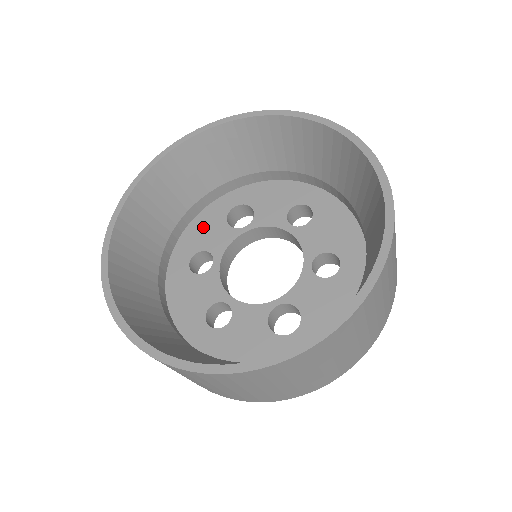
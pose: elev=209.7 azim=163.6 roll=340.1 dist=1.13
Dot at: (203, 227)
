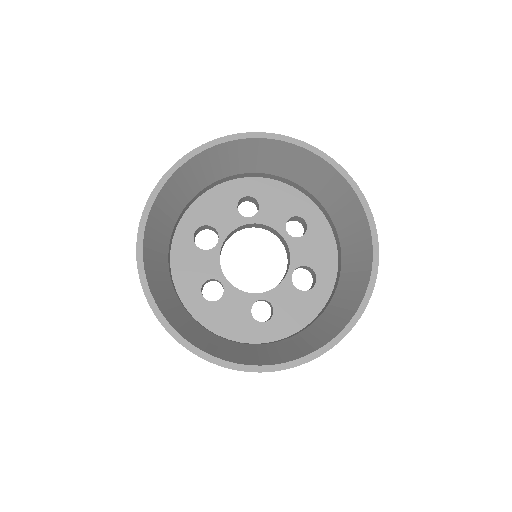
Dot at: (186, 266)
